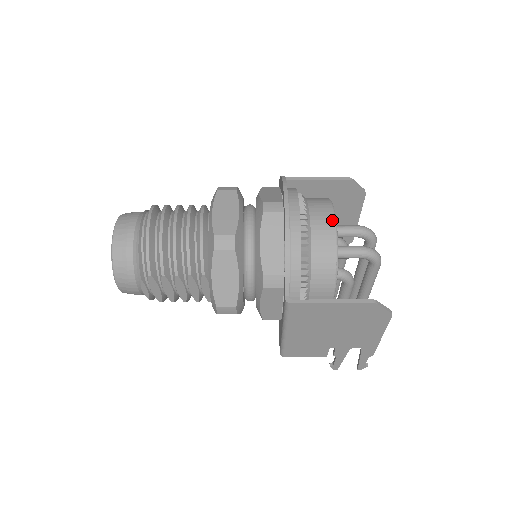
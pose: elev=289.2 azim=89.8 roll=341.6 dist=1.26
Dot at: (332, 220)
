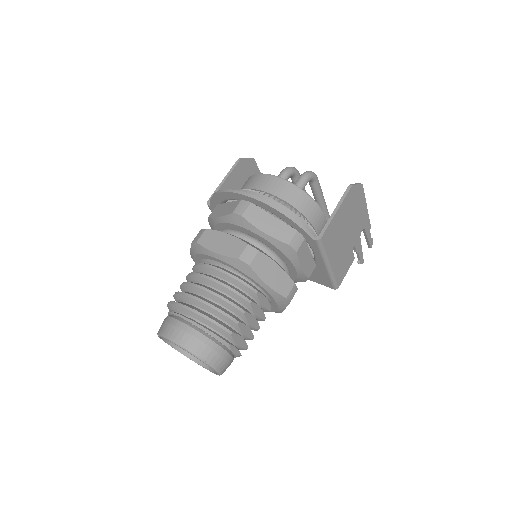
Dot at: (275, 178)
